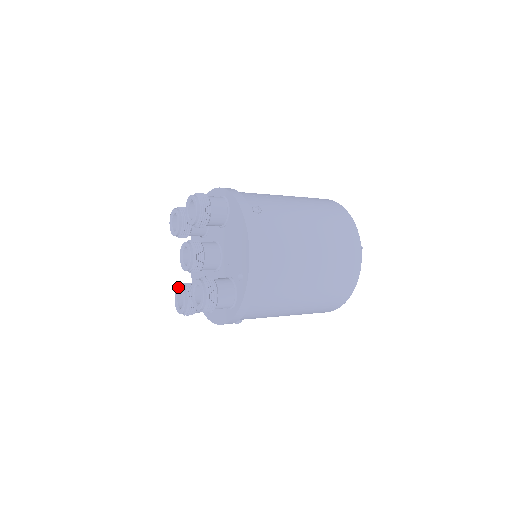
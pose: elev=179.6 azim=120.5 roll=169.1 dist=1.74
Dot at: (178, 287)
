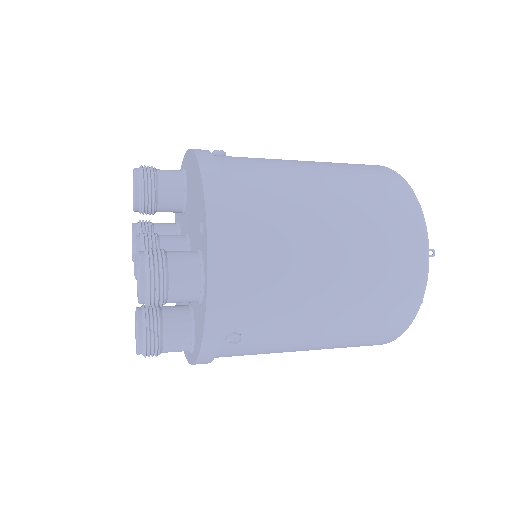
Dot at: (135, 314)
